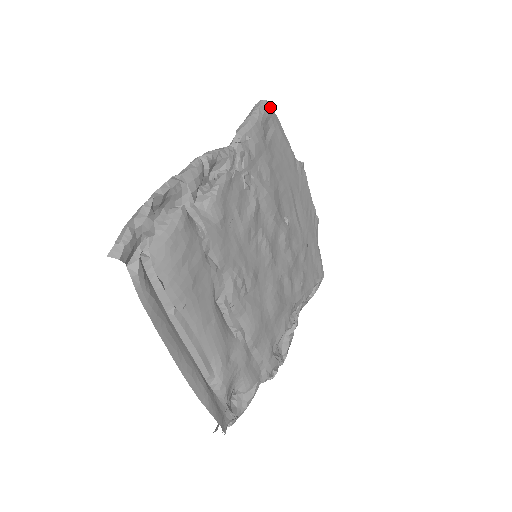
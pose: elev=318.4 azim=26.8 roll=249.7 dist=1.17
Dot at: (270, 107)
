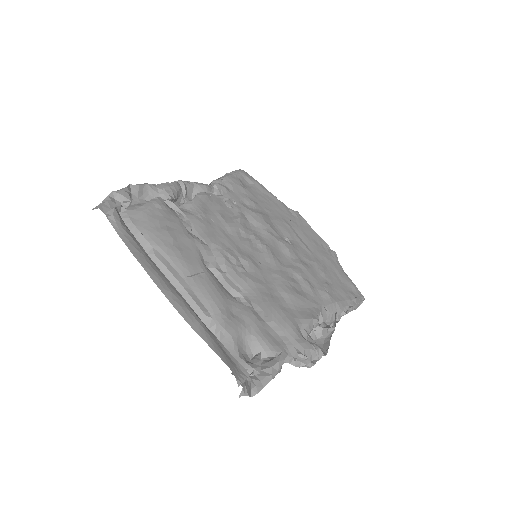
Dot at: (245, 172)
